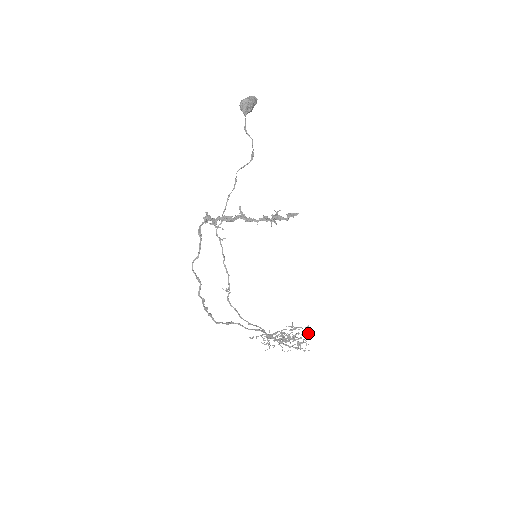
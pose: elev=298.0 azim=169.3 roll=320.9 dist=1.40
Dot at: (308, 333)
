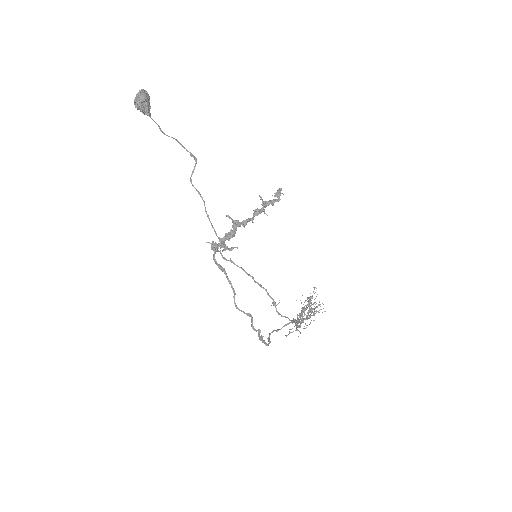
Dot at: occluded
